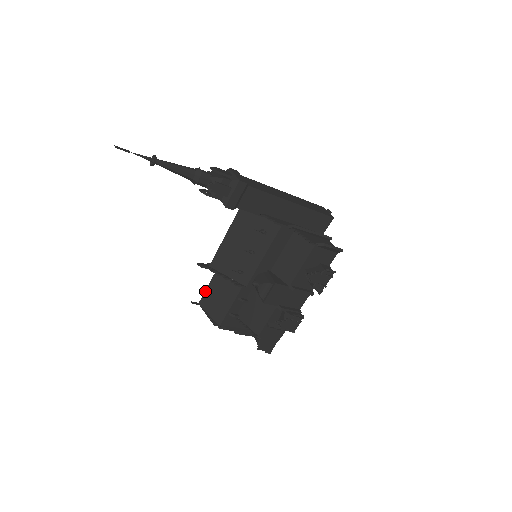
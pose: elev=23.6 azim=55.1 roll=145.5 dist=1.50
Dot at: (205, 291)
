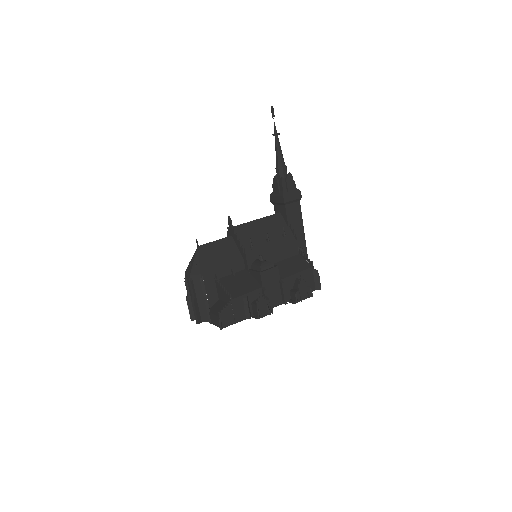
Dot at: (211, 242)
